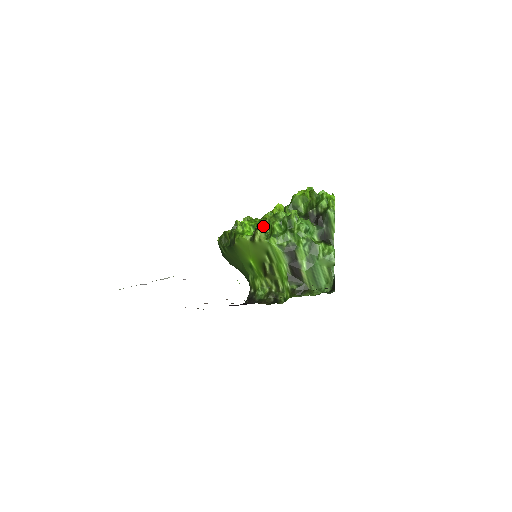
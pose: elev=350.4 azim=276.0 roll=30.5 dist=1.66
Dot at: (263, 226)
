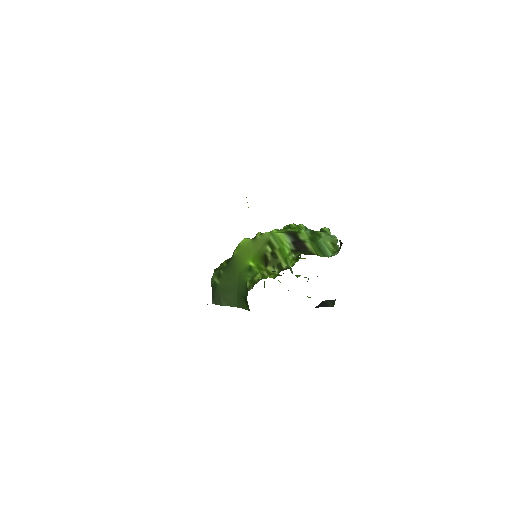
Dot at: occluded
